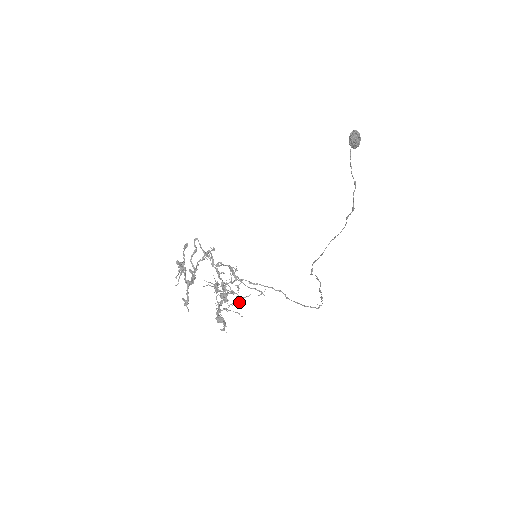
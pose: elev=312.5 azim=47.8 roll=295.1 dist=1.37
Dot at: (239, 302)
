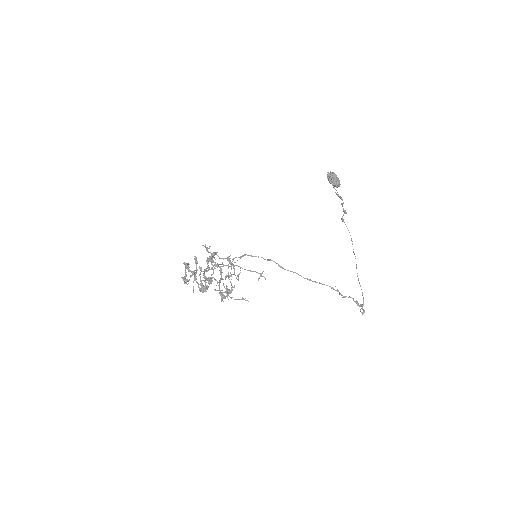
Dot at: (228, 268)
